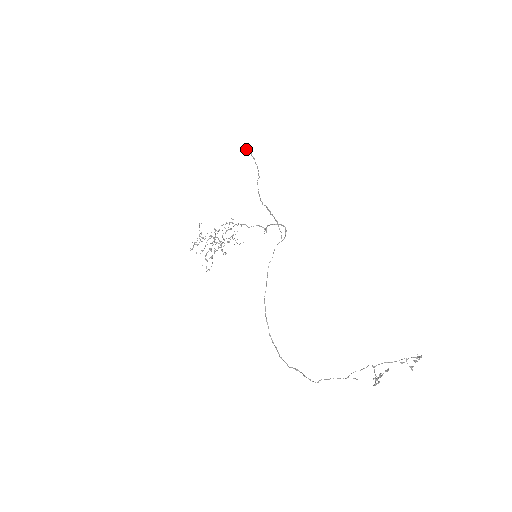
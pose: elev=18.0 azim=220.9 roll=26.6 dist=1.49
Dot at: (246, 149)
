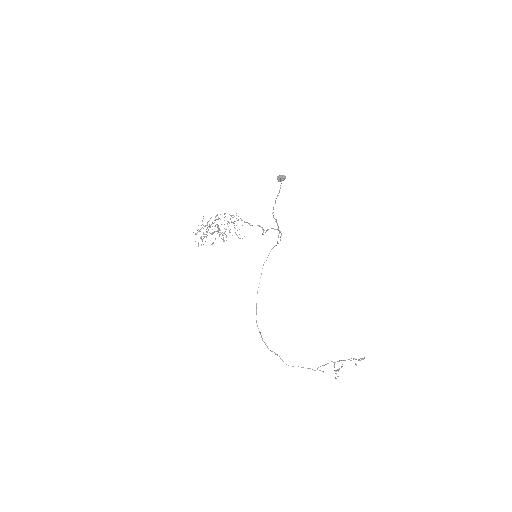
Dot at: (281, 179)
